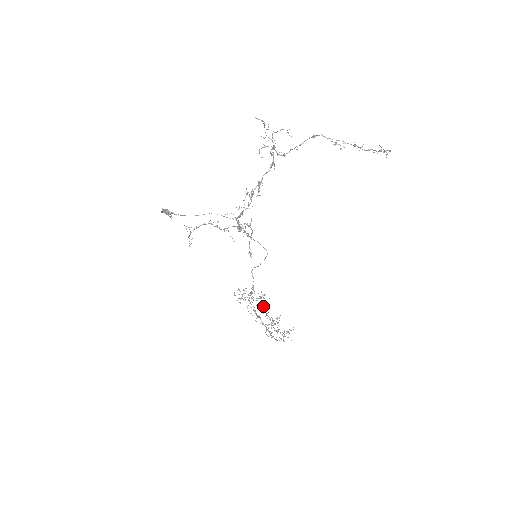
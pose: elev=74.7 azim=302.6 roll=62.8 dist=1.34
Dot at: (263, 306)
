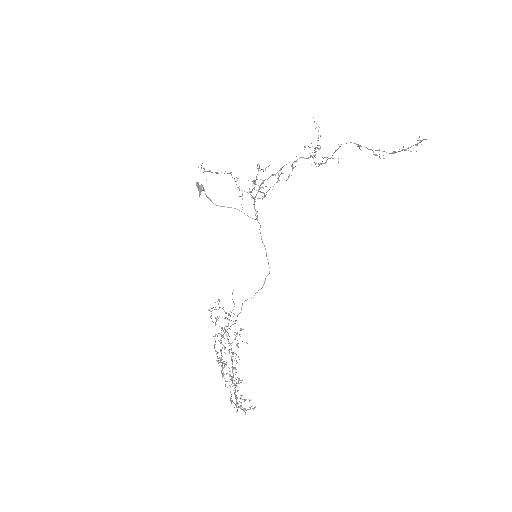
Dot at: (234, 353)
